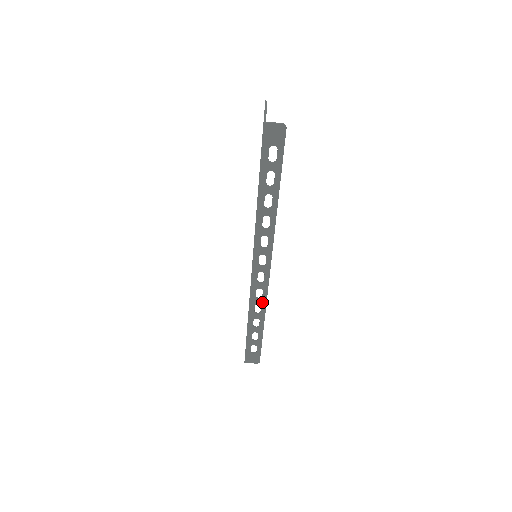
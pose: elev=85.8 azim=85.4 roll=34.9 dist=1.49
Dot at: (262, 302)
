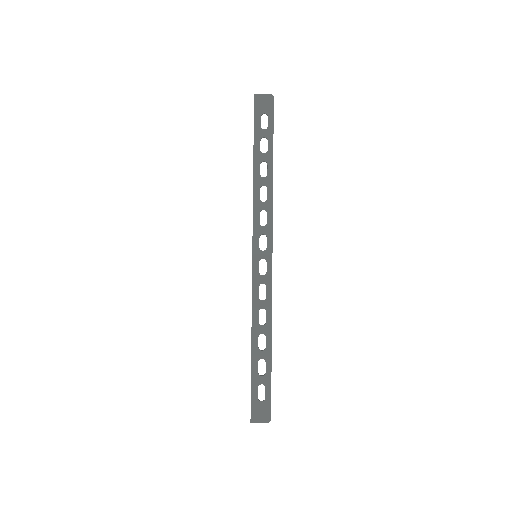
Dot at: (267, 305)
